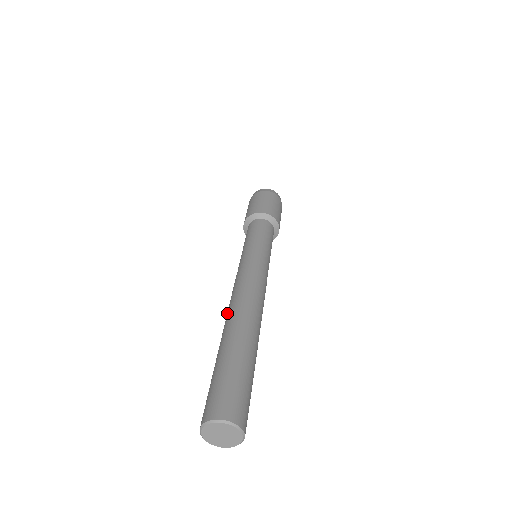
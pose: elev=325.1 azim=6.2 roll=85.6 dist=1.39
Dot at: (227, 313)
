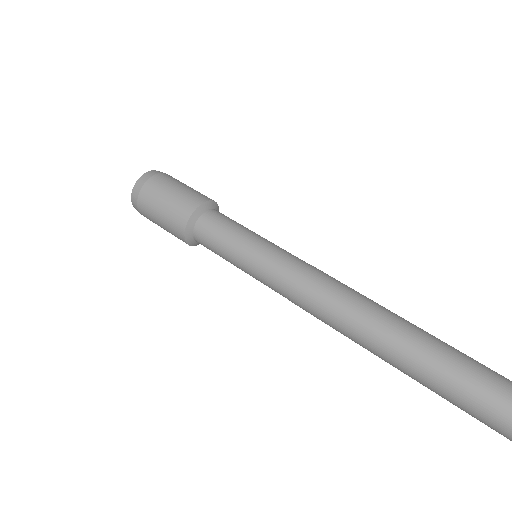
Dot at: (364, 323)
